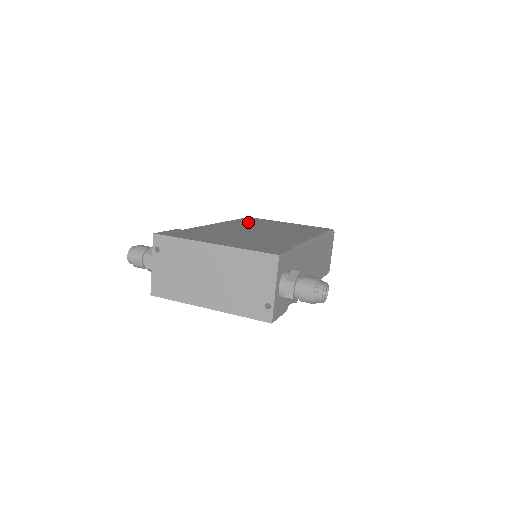
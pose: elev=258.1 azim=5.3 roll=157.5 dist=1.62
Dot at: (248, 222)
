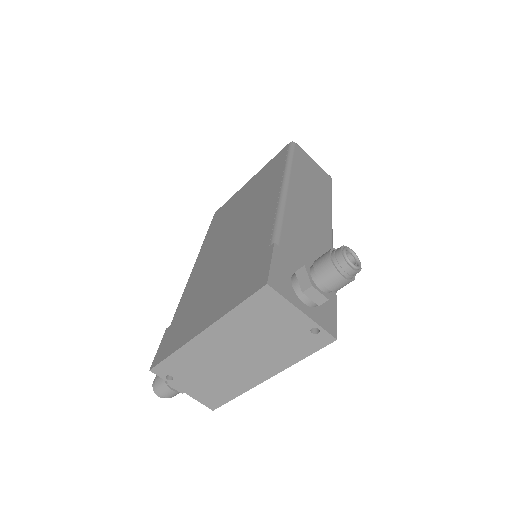
Dot at: (217, 227)
